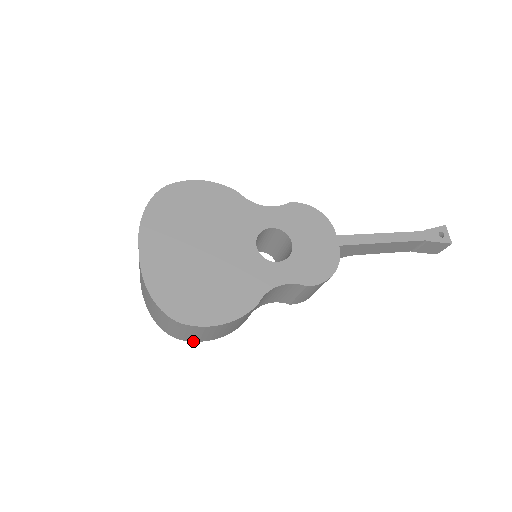
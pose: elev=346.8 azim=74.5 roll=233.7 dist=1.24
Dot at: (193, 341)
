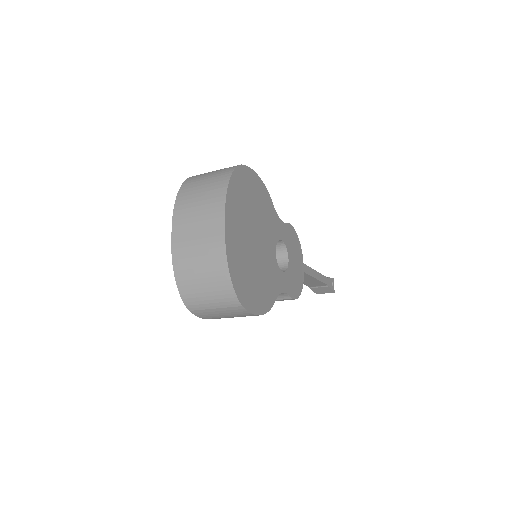
Dot at: (199, 316)
